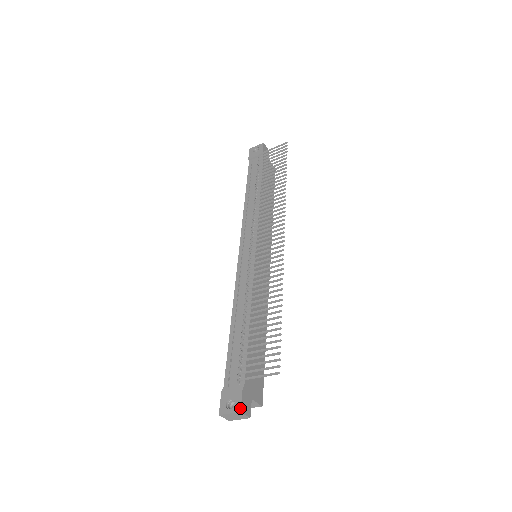
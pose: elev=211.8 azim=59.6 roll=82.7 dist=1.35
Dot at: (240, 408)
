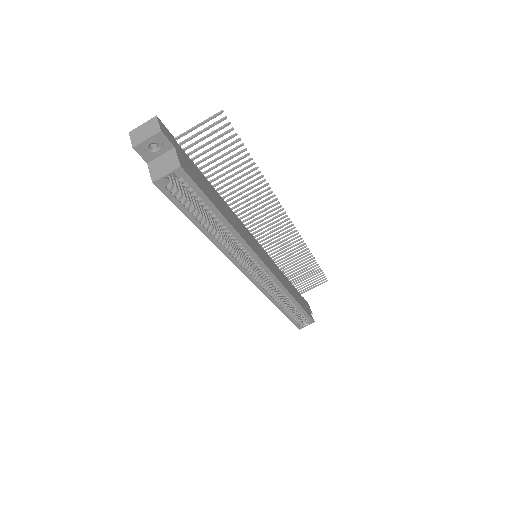
Dot at: (158, 119)
